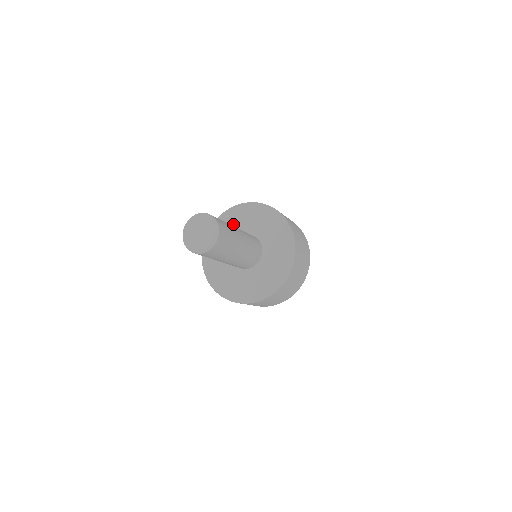
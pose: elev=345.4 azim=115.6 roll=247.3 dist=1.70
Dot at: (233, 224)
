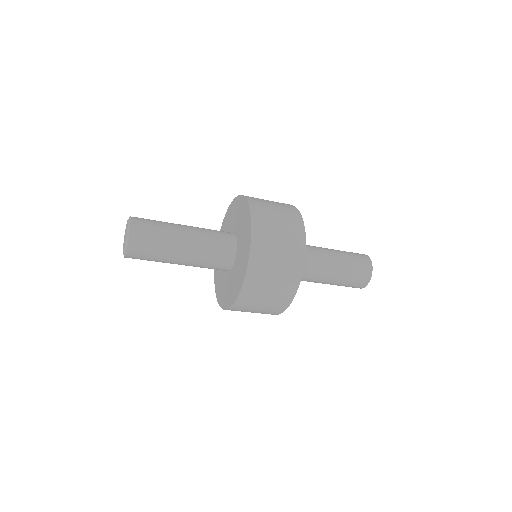
Dot at: occluded
